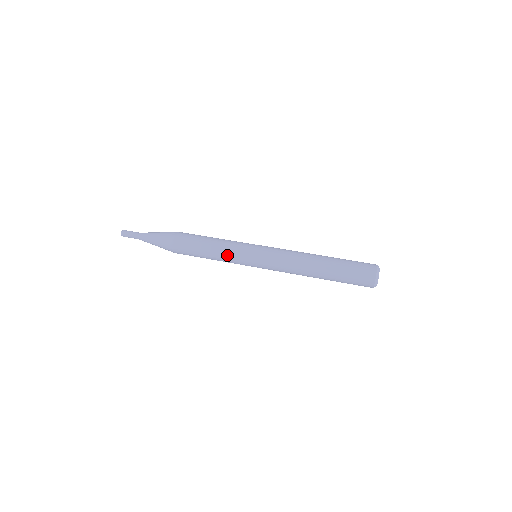
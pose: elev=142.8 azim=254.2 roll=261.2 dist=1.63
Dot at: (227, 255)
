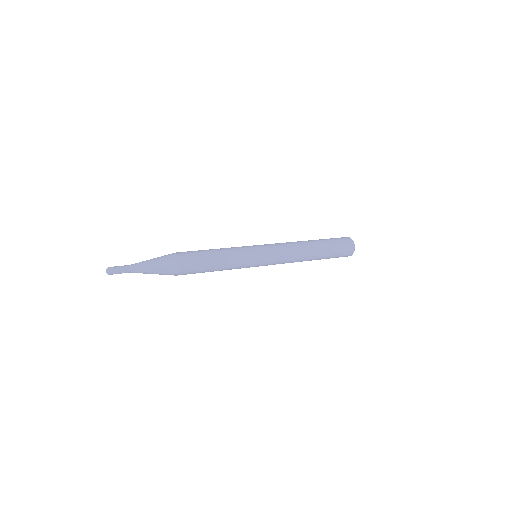
Dot at: (233, 249)
